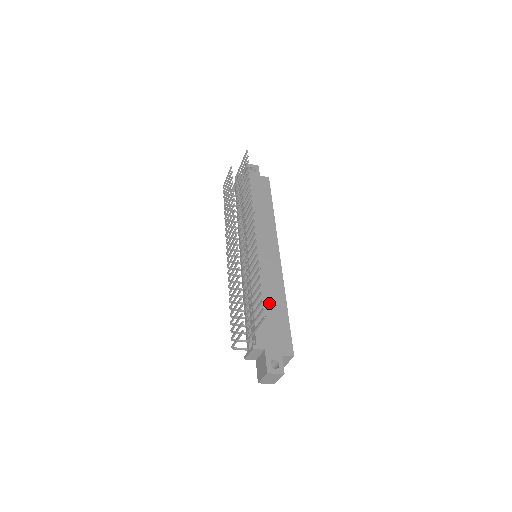
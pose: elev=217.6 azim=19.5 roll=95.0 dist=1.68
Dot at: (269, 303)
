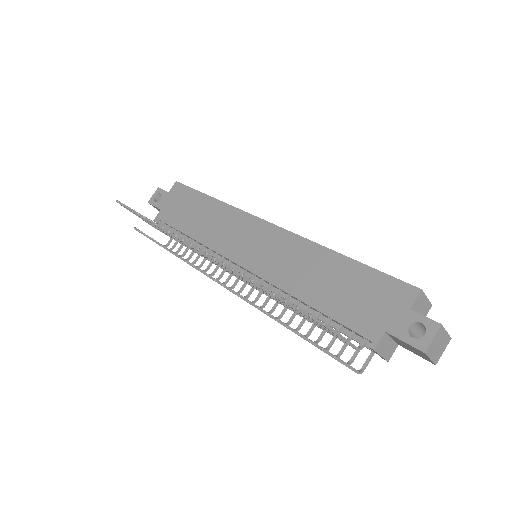
Dot at: (322, 280)
